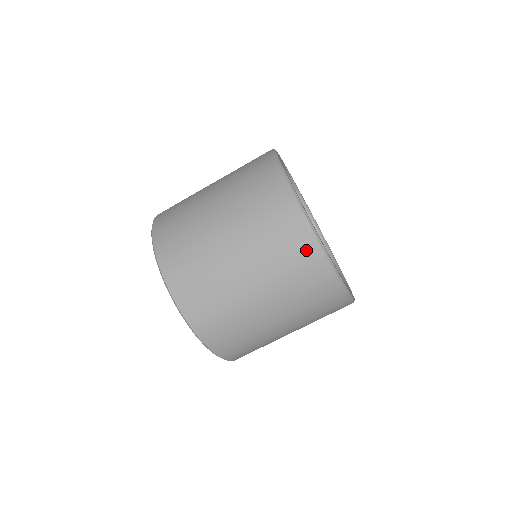
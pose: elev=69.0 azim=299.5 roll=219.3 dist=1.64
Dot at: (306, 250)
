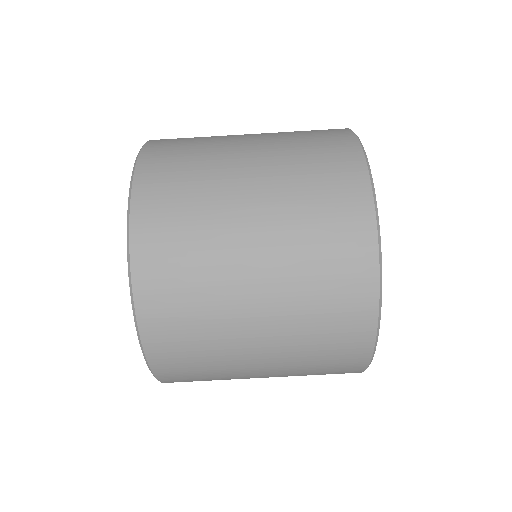
Dot at: (347, 370)
